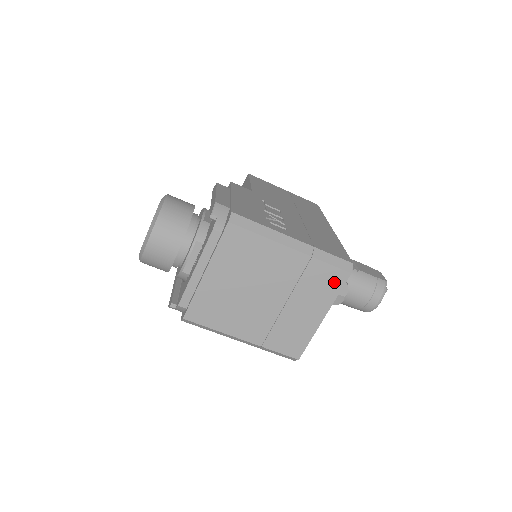
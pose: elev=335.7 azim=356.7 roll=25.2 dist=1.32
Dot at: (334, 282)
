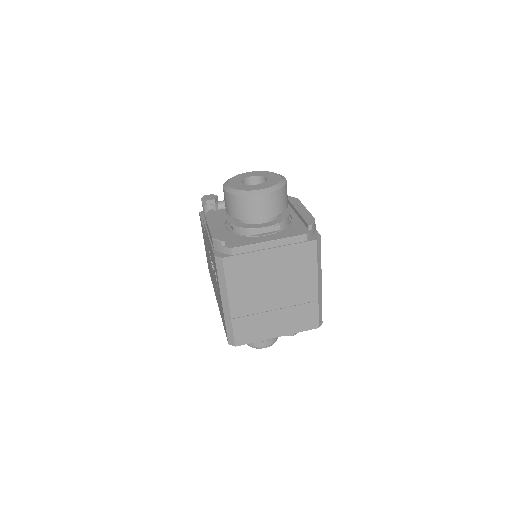
Dot at: (308, 324)
